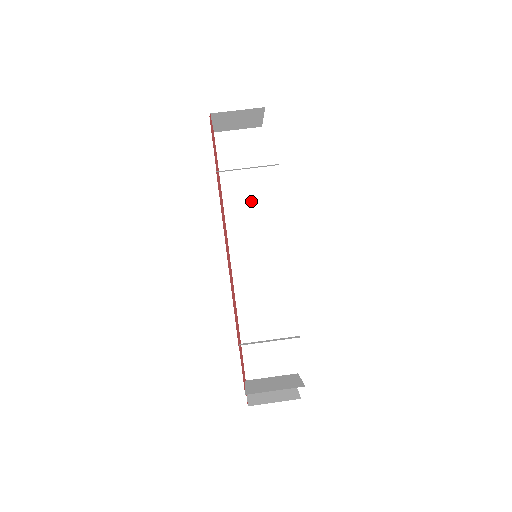
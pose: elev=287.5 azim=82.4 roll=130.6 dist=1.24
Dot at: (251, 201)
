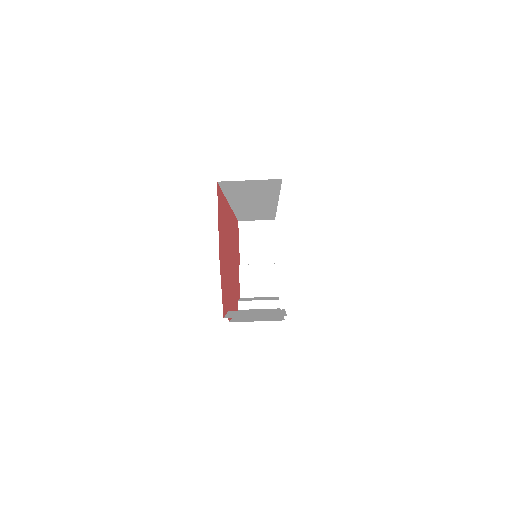
Dot at: (257, 197)
